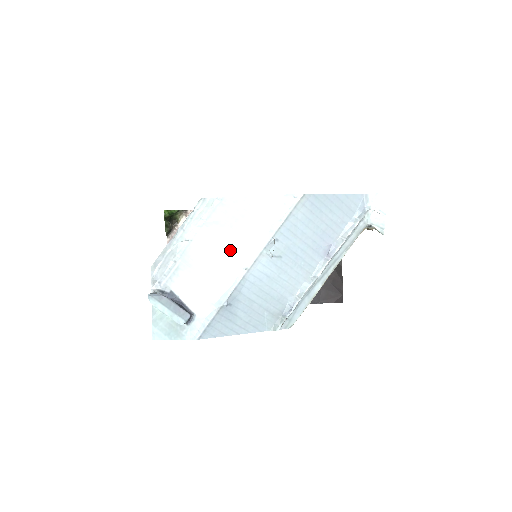
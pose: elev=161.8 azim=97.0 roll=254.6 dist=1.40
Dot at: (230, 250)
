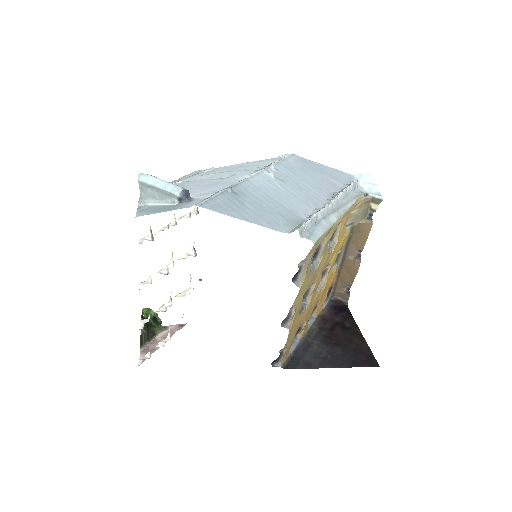
Dot at: (229, 176)
